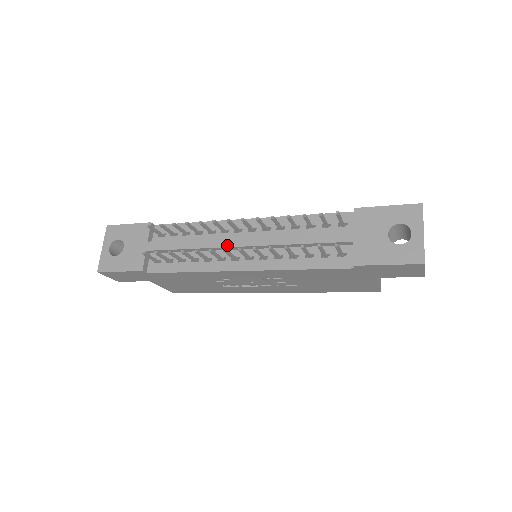
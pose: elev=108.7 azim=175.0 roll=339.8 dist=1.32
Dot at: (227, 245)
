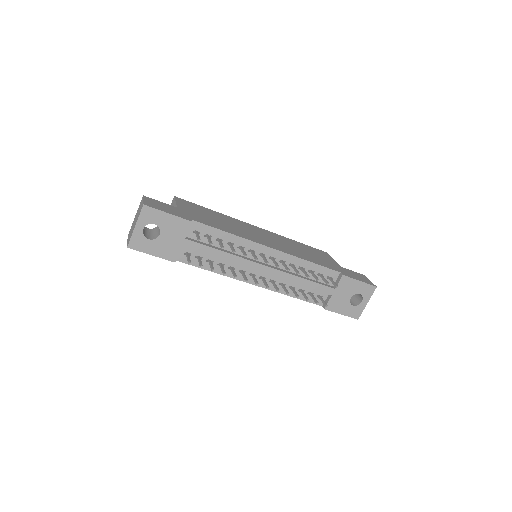
Dot at: (253, 268)
